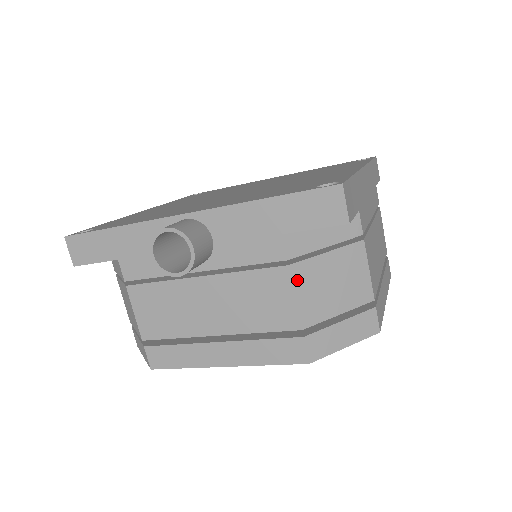
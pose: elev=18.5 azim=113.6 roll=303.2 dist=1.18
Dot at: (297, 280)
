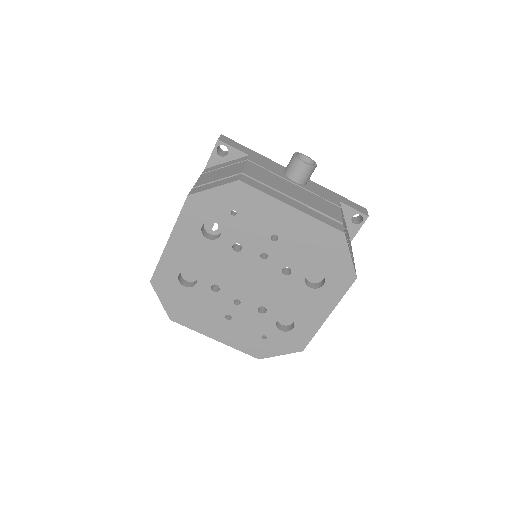
Dot at: occluded
